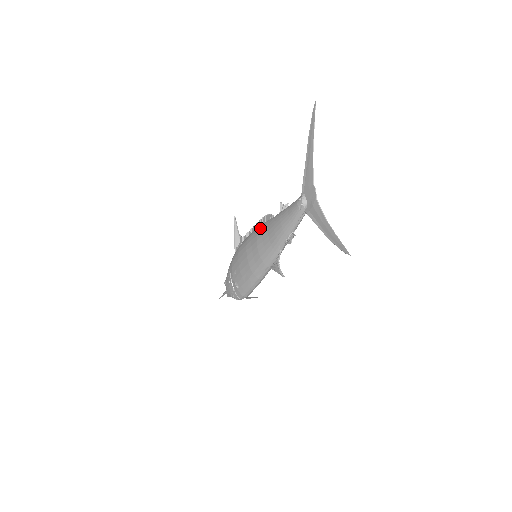
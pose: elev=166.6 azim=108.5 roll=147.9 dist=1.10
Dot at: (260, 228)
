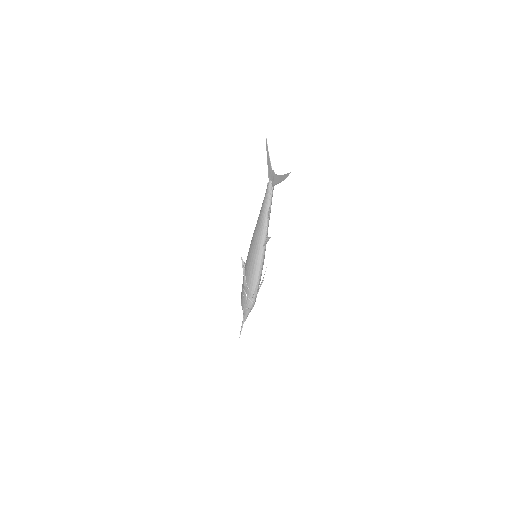
Dot at: occluded
